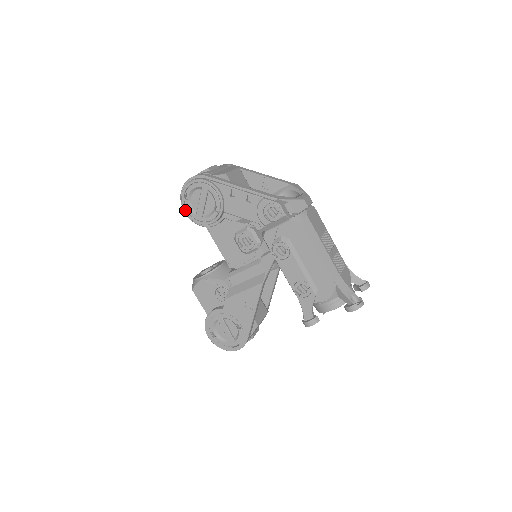
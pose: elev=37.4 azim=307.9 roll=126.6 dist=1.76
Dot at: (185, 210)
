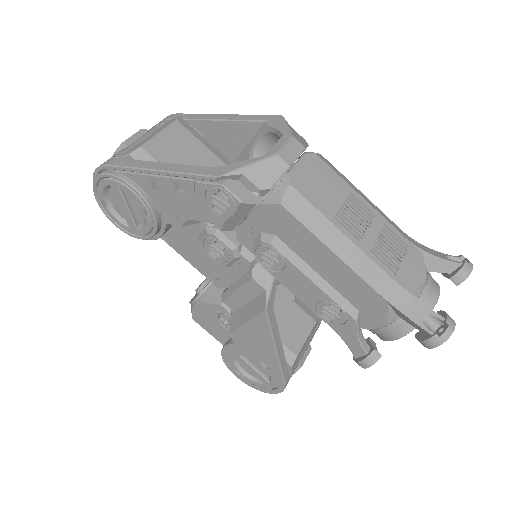
Dot at: (114, 223)
